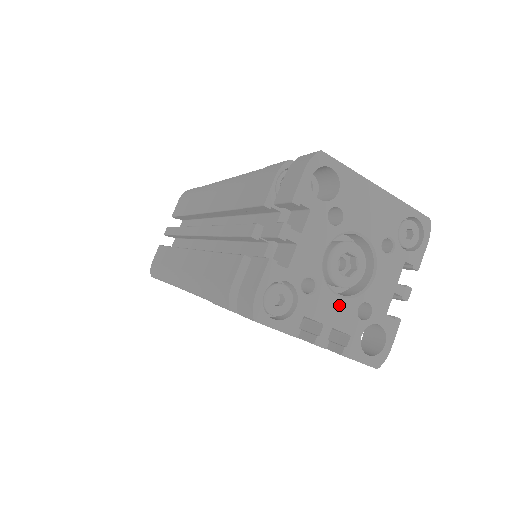
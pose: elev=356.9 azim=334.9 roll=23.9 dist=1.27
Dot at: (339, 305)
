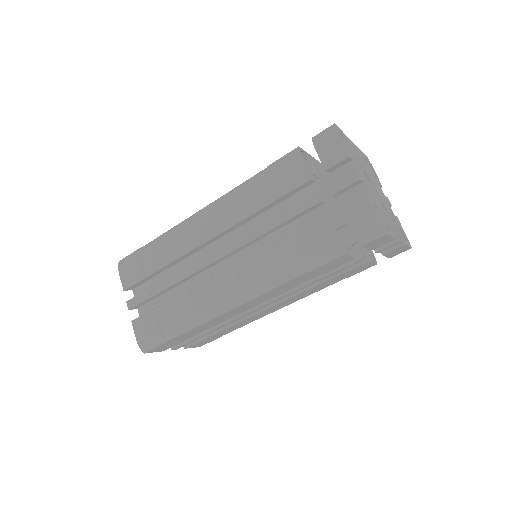
Dot at: (388, 215)
